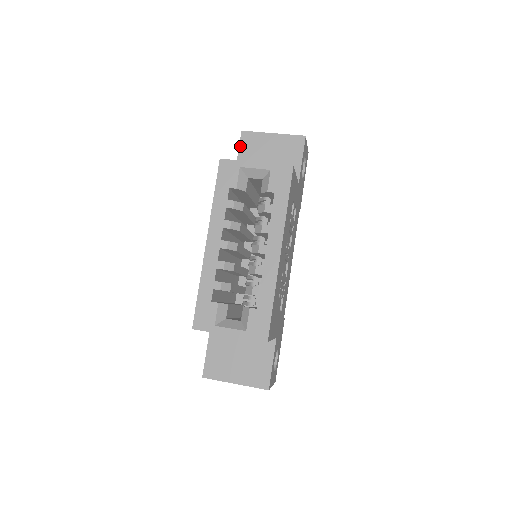
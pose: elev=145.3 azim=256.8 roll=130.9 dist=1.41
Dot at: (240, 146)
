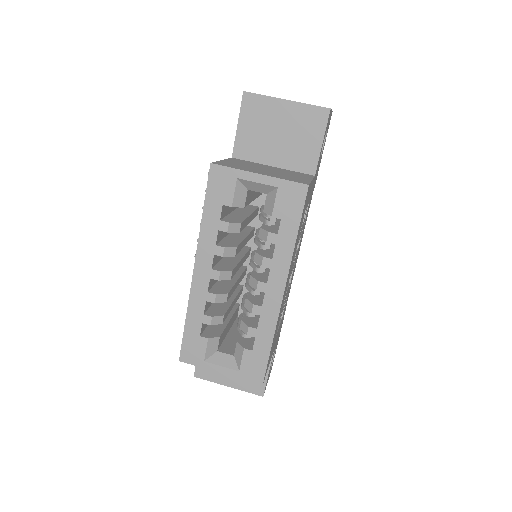
Dot at: (241, 114)
